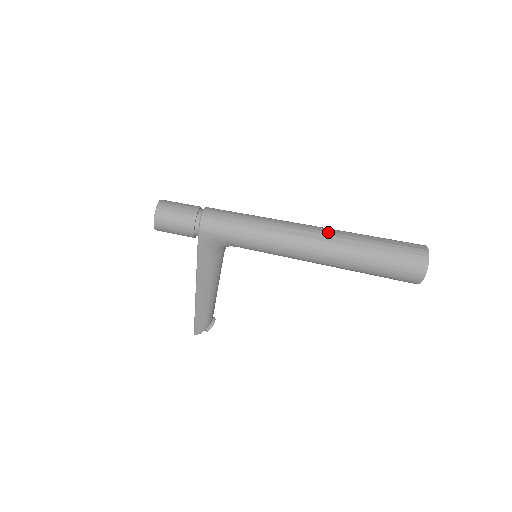
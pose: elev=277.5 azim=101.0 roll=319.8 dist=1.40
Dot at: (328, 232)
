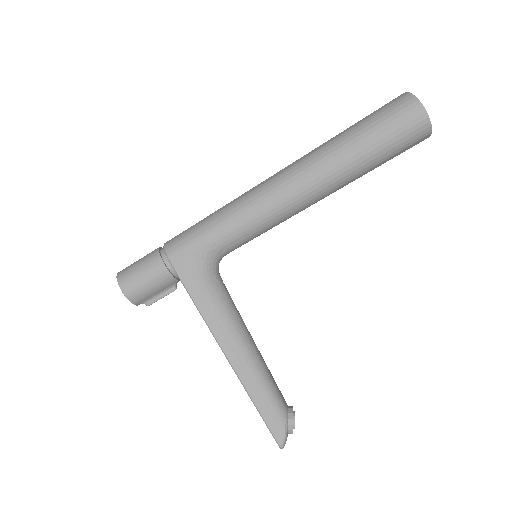
Dot at: (295, 161)
